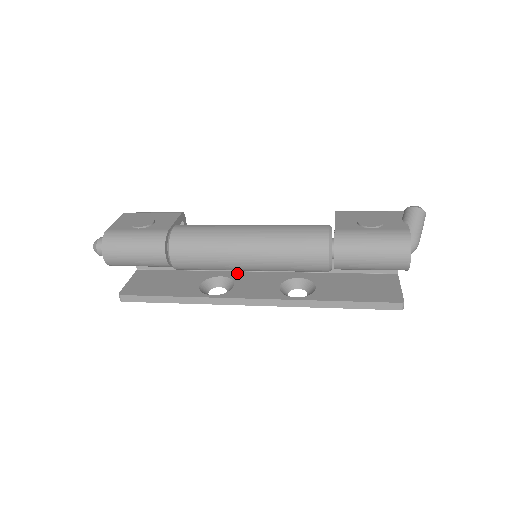
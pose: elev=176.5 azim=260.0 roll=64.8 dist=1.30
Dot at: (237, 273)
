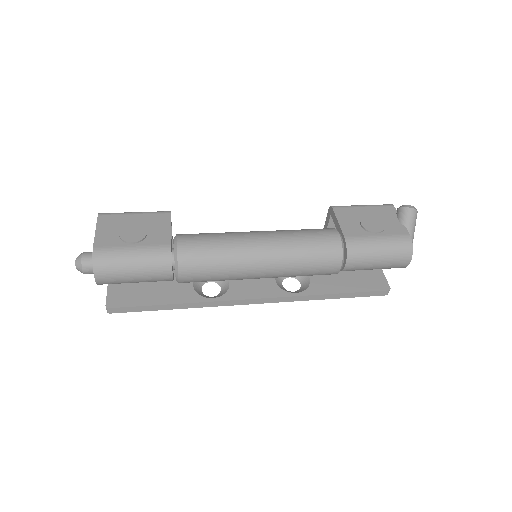
Dot at: occluded
